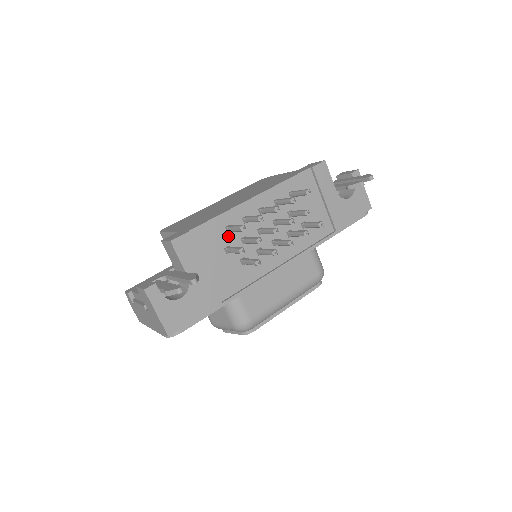
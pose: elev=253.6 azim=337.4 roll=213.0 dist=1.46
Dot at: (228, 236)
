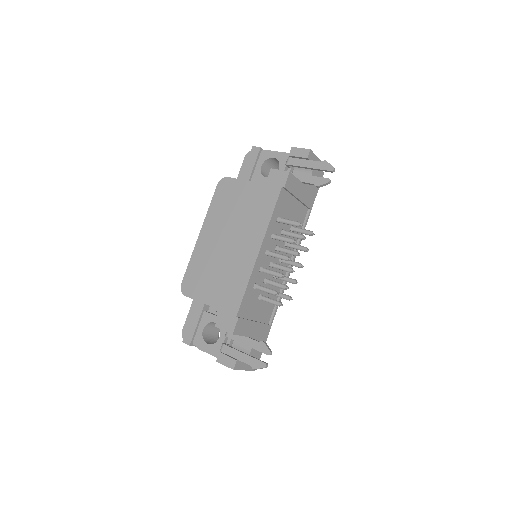
Dot at: (256, 290)
